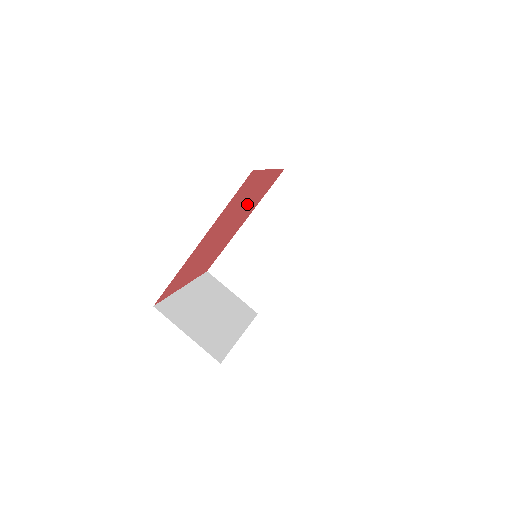
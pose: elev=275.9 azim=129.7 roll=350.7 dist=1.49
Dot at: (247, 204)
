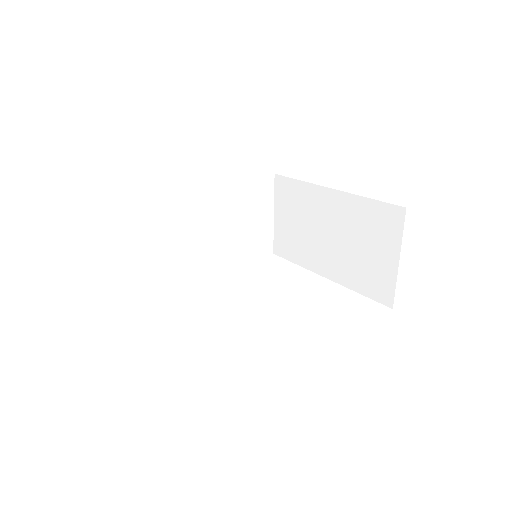
Dot at: occluded
